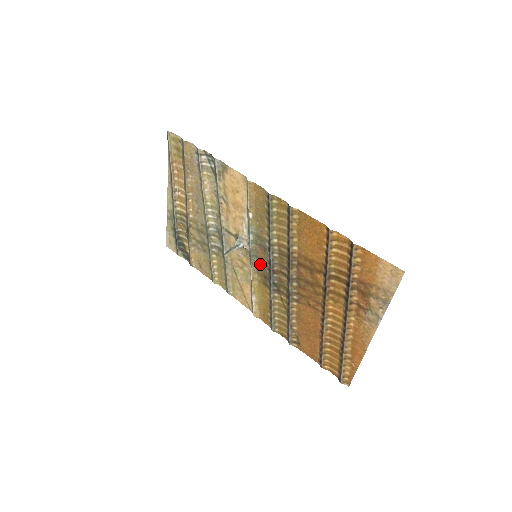
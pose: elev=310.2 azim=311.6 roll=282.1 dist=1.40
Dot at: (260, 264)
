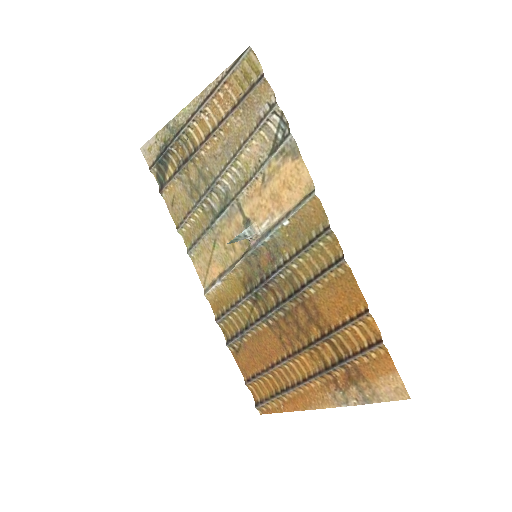
Dot at: (255, 266)
